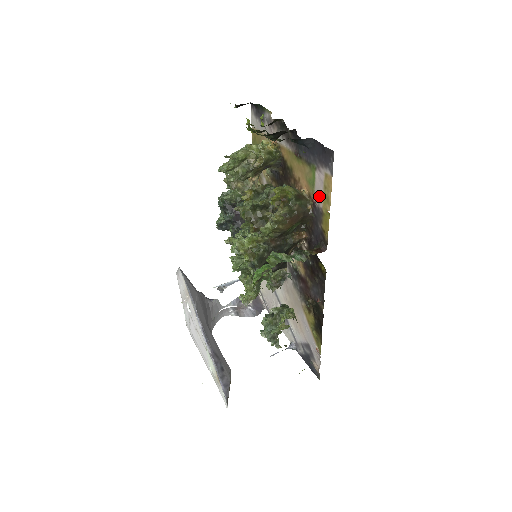
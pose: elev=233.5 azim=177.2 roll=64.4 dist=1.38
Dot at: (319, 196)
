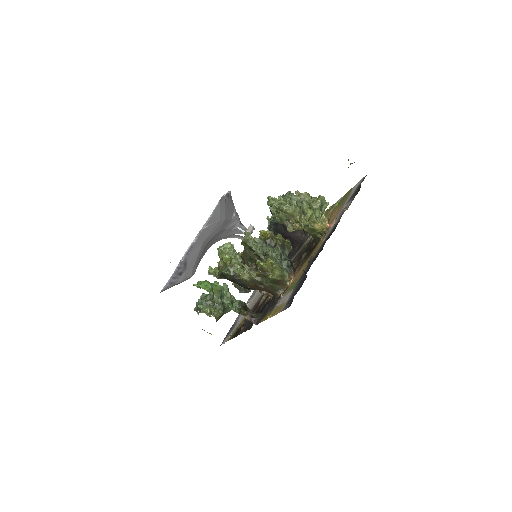
Dot at: (280, 301)
